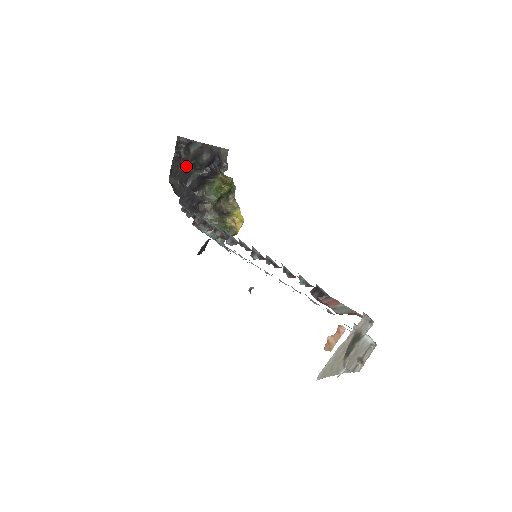
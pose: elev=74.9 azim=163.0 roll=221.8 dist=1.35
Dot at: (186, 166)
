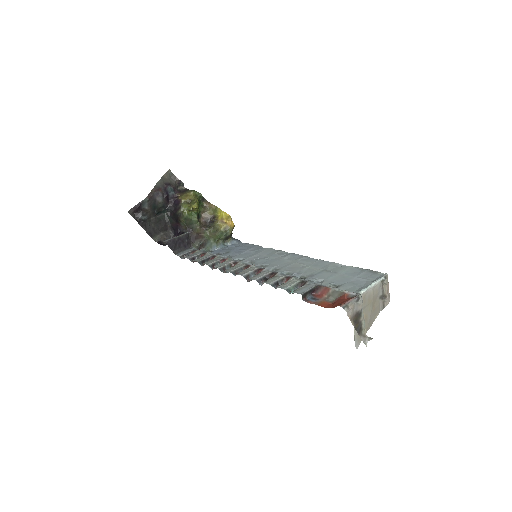
Dot at: (155, 218)
